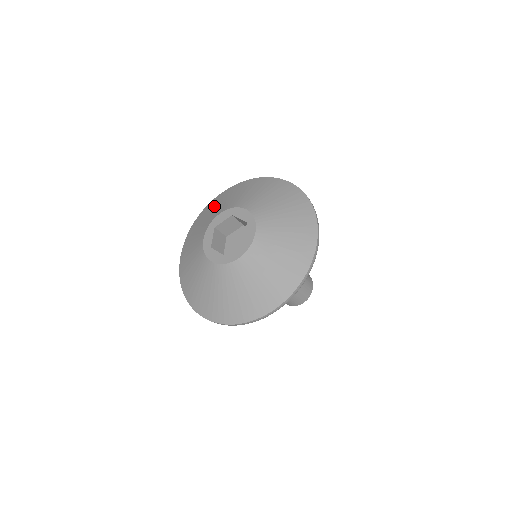
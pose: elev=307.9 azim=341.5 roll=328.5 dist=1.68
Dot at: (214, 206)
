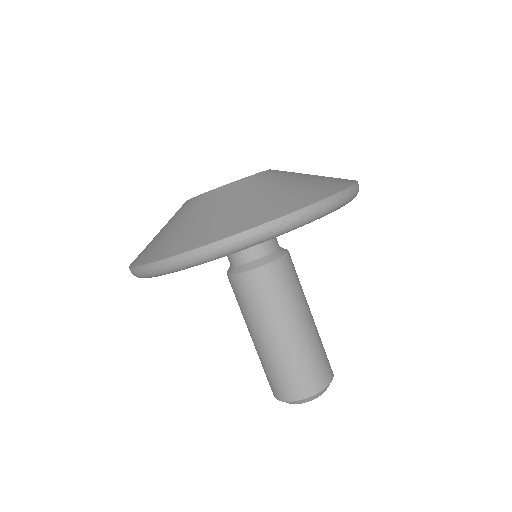
Dot at: occluded
